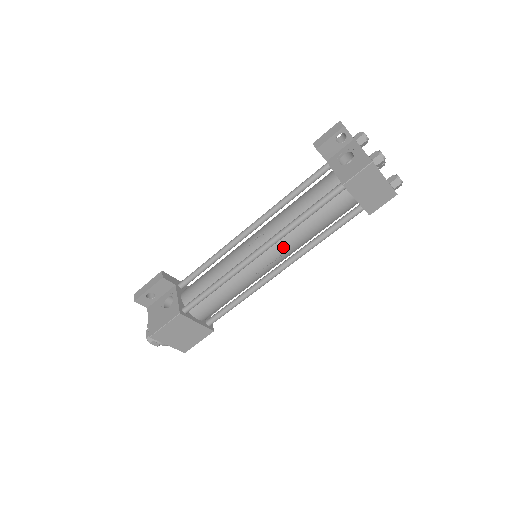
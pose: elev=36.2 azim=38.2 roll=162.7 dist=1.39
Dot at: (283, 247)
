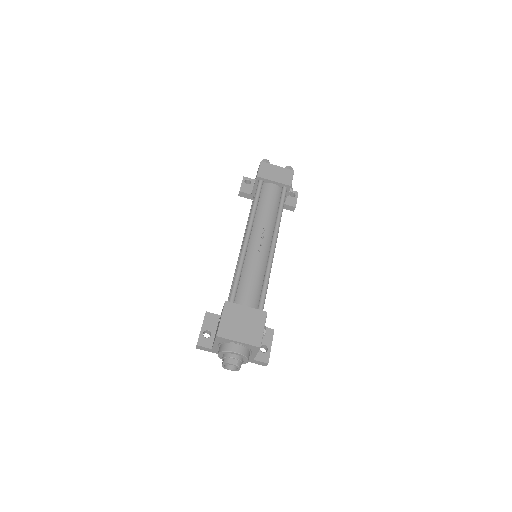
Dot at: (260, 227)
